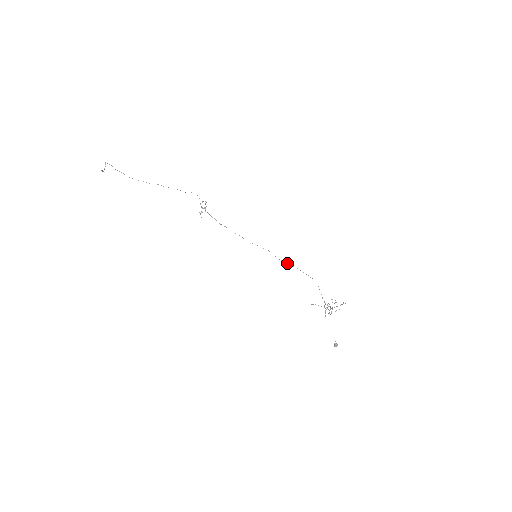
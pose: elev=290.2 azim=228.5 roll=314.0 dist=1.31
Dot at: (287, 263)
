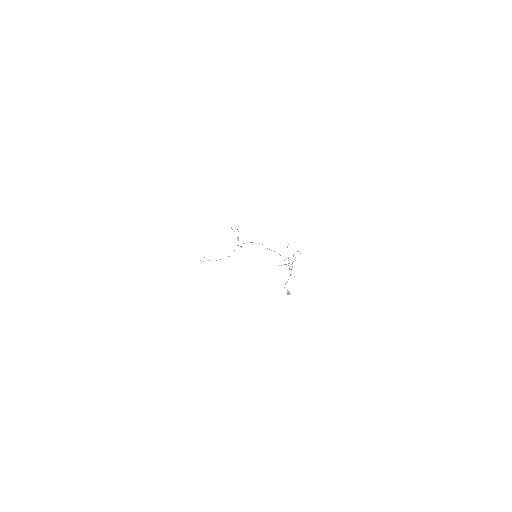
Dot at: occluded
